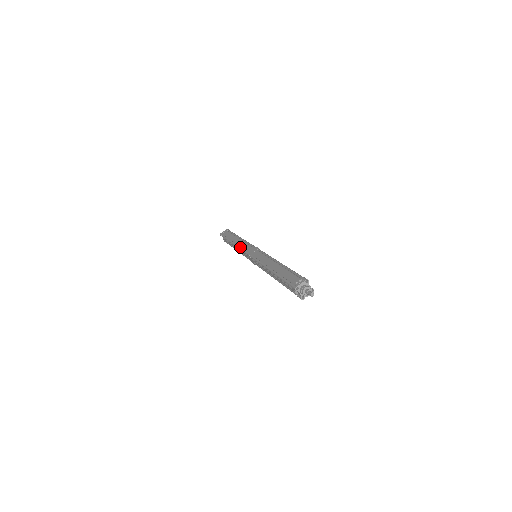
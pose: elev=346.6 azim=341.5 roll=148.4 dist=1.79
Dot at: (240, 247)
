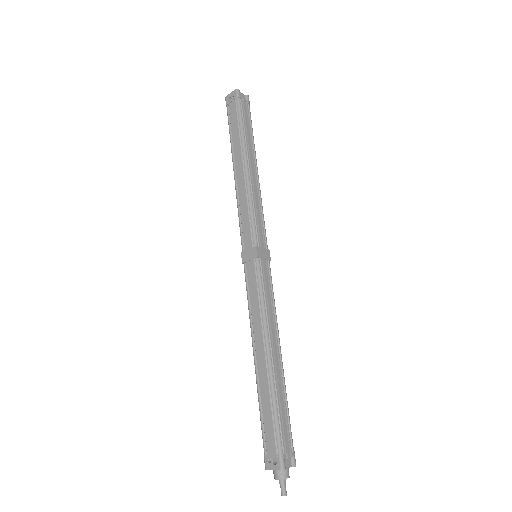
Dot at: (238, 210)
